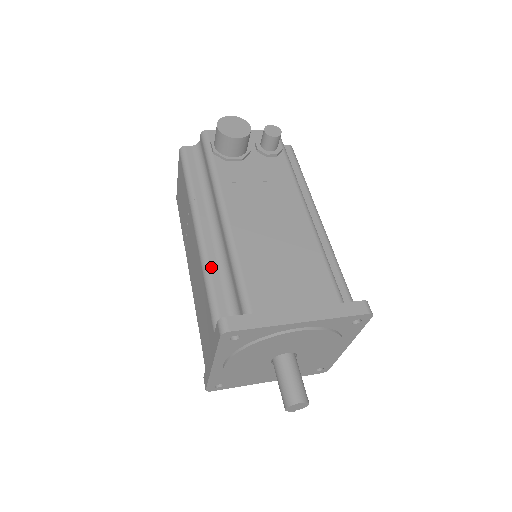
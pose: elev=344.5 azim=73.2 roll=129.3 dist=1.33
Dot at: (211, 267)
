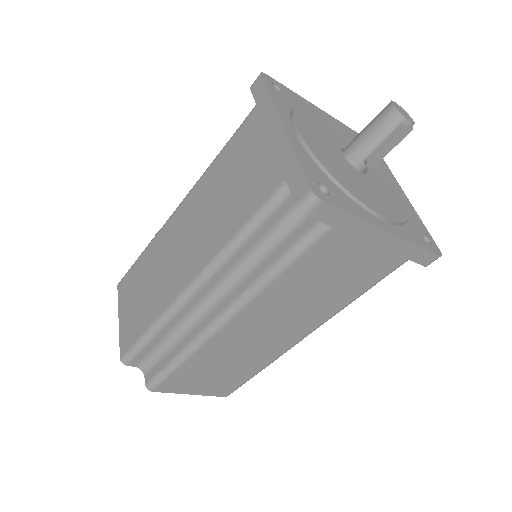
Dot at: occluded
